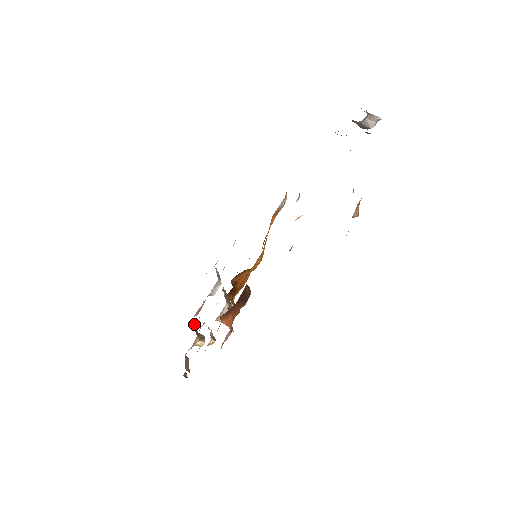
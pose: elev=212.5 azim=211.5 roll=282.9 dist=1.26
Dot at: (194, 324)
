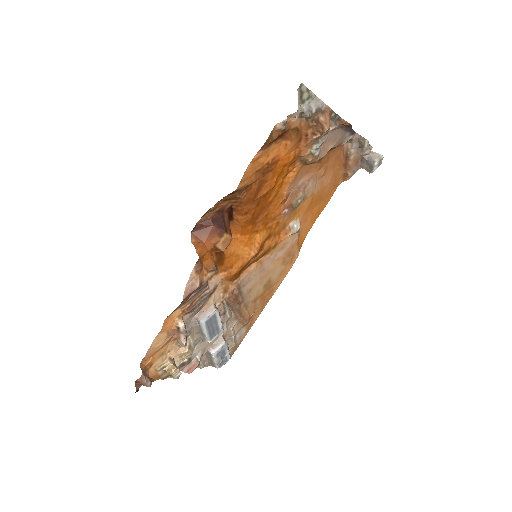
Dot at: (178, 367)
